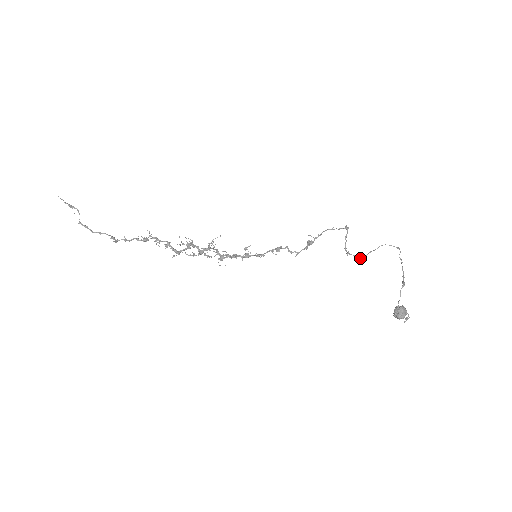
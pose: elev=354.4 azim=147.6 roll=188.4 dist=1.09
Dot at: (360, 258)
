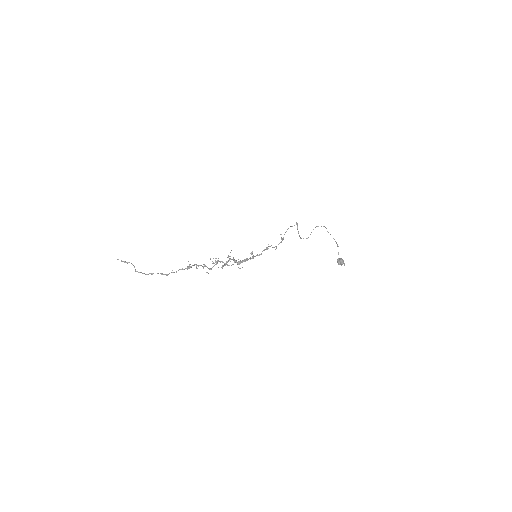
Dot at: occluded
